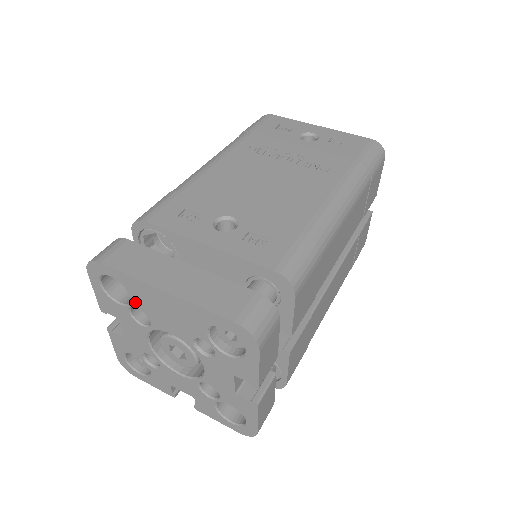
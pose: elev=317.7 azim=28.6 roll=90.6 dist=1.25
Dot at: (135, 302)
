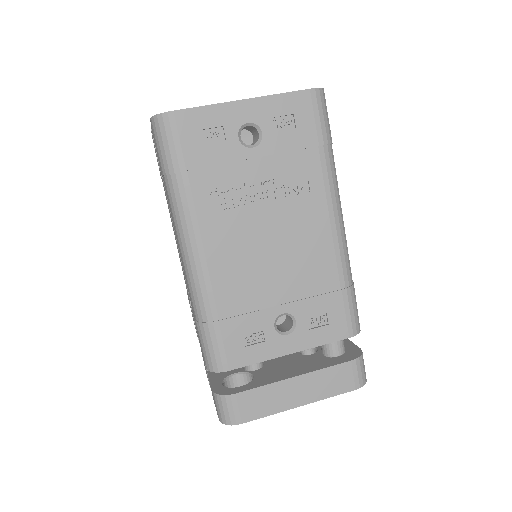
Dot at: occluded
